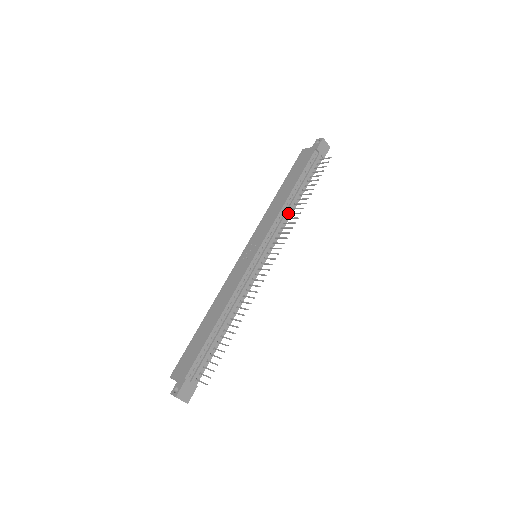
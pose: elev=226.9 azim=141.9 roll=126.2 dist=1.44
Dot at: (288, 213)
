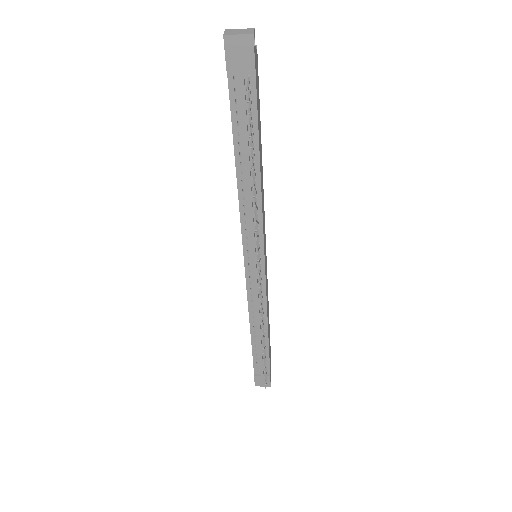
Dot at: occluded
